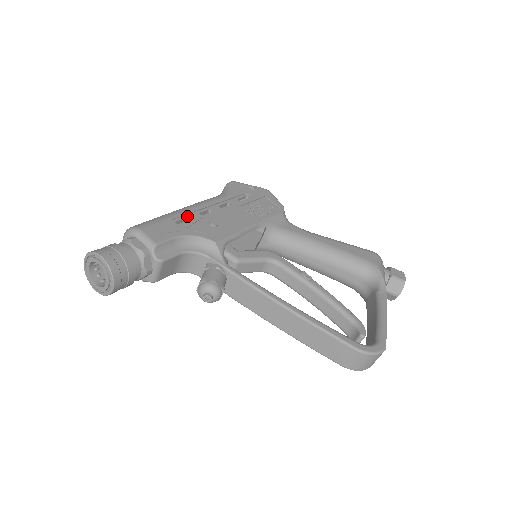
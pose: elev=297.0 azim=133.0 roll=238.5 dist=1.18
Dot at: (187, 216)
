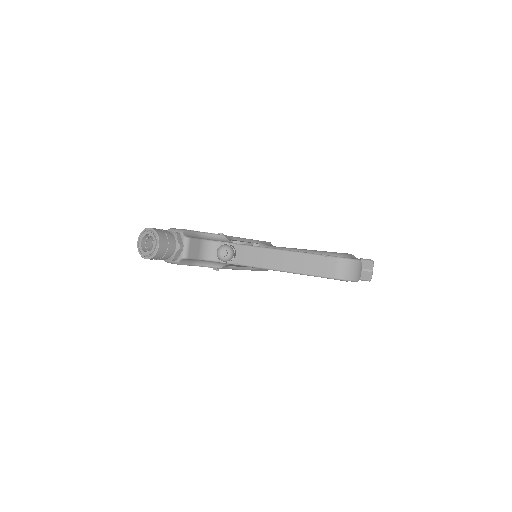
Dot at: occluded
